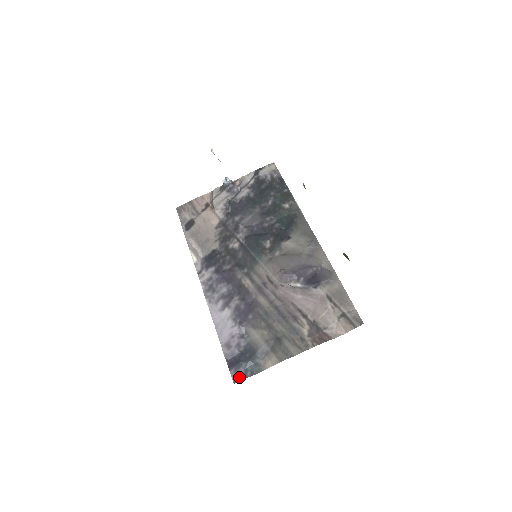
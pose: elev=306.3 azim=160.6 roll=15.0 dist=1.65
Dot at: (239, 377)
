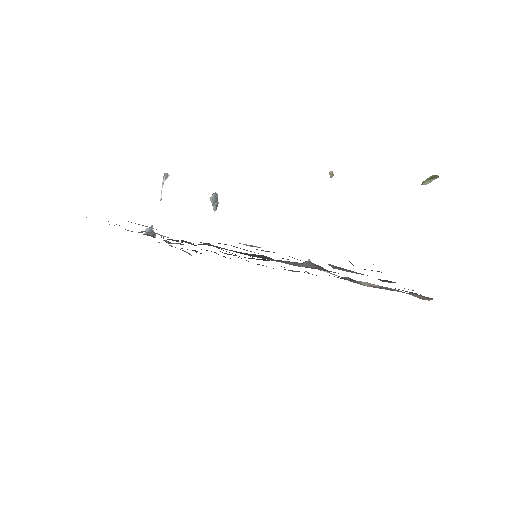
Dot at: occluded
